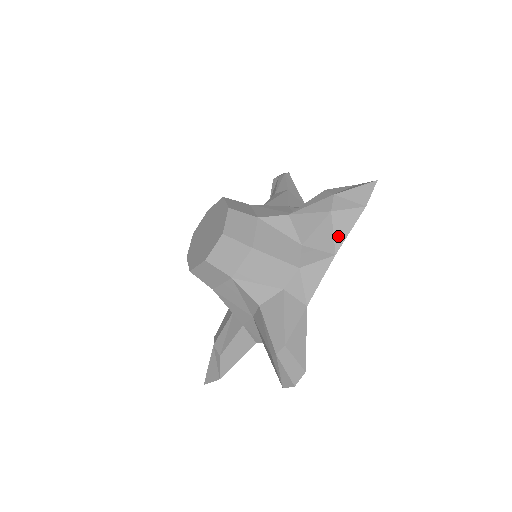
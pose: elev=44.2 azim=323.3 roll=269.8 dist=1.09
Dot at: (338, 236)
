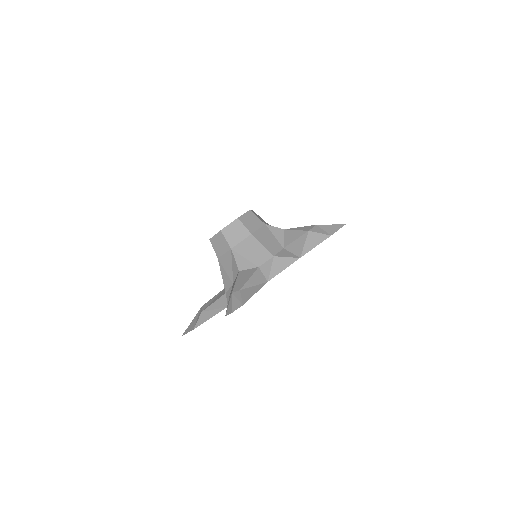
Dot at: (307, 247)
